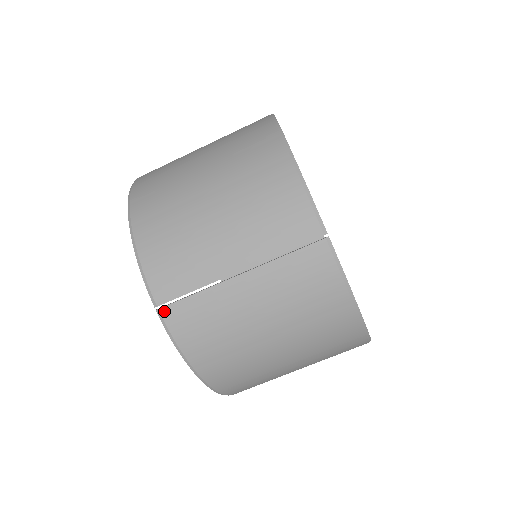
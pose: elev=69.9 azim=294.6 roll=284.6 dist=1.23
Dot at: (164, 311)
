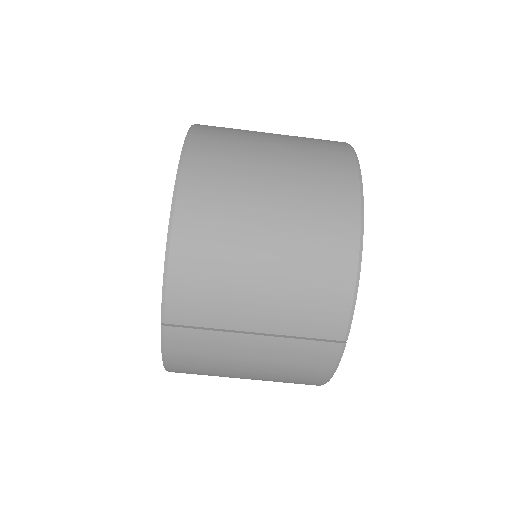
Dot at: (169, 329)
